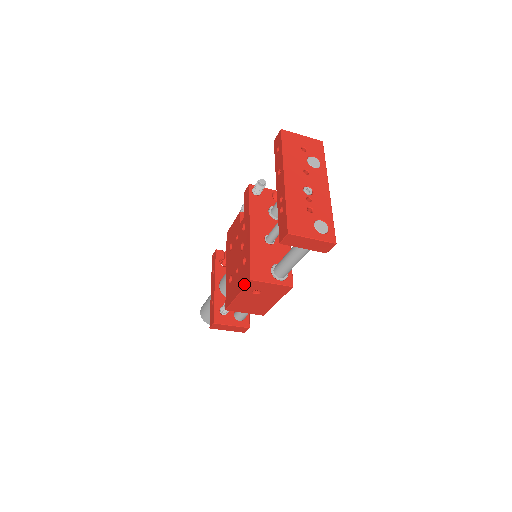
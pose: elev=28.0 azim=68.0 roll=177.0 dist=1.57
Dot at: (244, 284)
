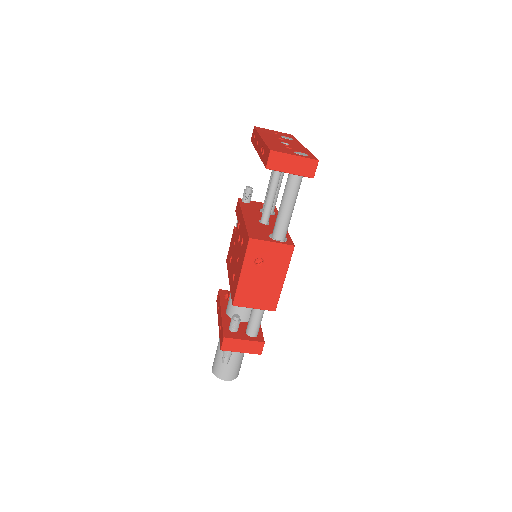
Dot at: (245, 252)
